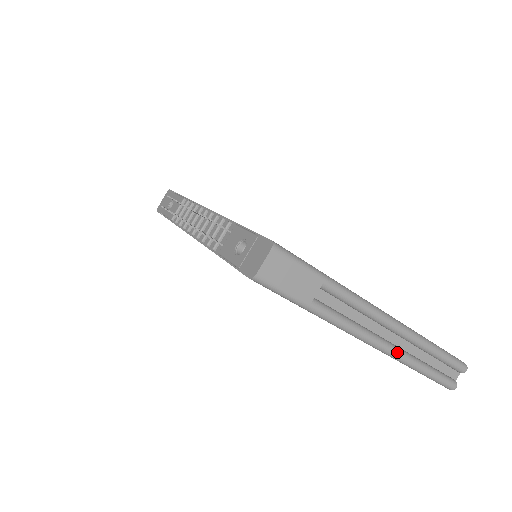
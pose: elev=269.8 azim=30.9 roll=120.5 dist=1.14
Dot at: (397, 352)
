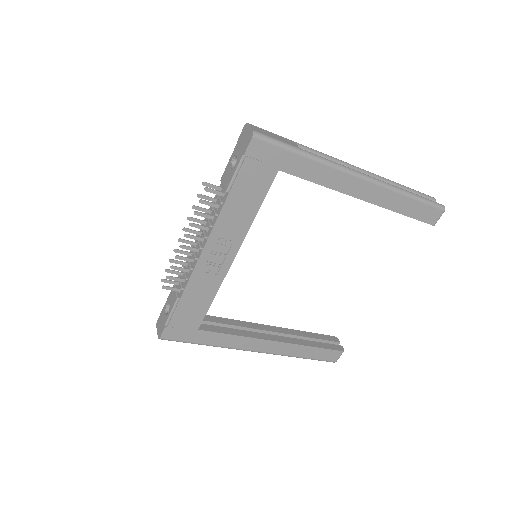
Dot at: (381, 181)
